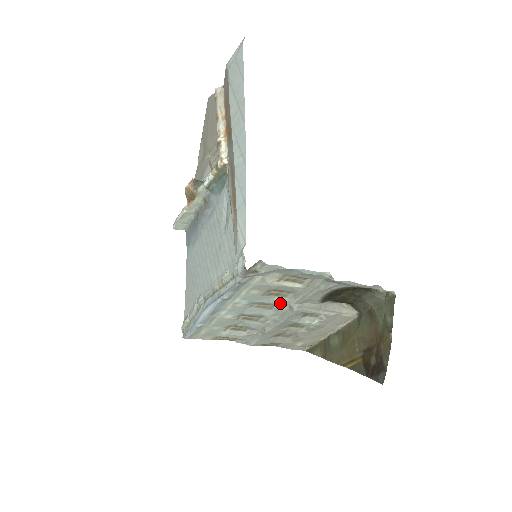
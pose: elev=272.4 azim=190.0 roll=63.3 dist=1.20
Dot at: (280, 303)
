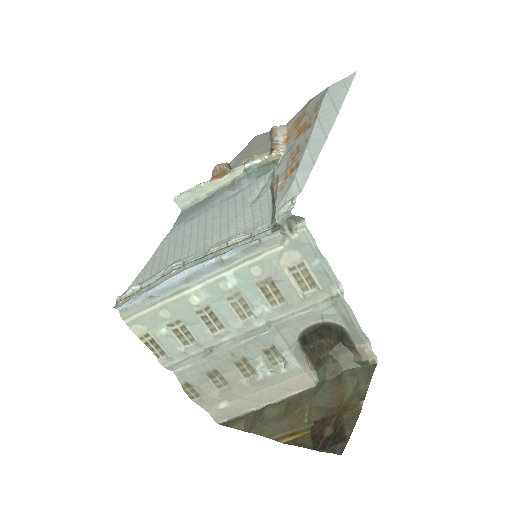
Dot at: (262, 310)
